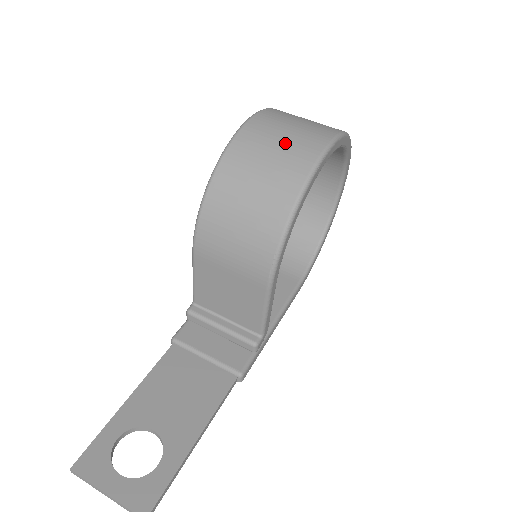
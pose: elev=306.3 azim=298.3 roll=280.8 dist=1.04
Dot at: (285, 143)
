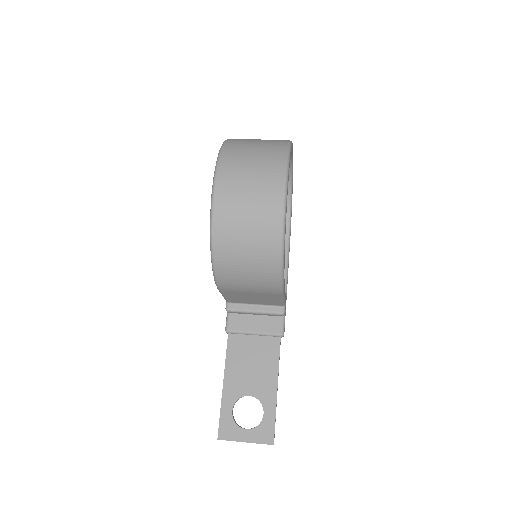
Dot at: (253, 204)
